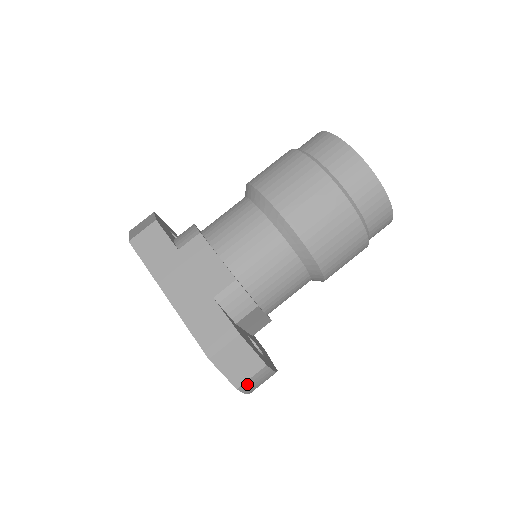
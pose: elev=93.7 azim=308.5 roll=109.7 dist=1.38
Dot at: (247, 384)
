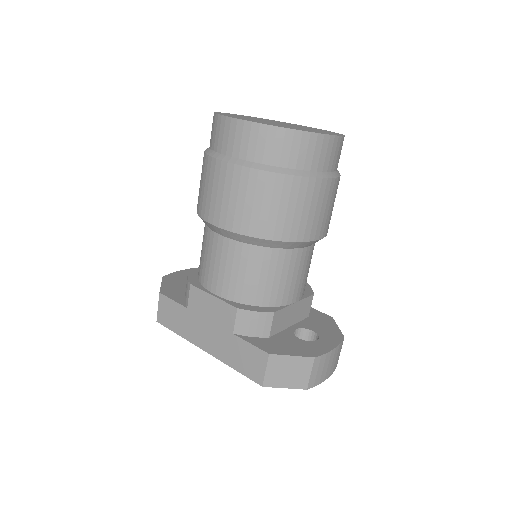
Dot at: (313, 379)
